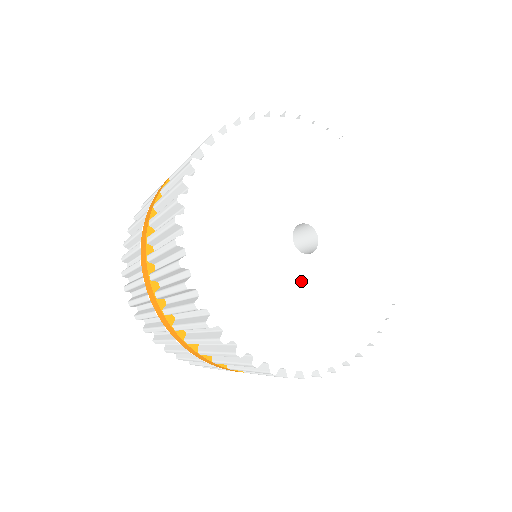
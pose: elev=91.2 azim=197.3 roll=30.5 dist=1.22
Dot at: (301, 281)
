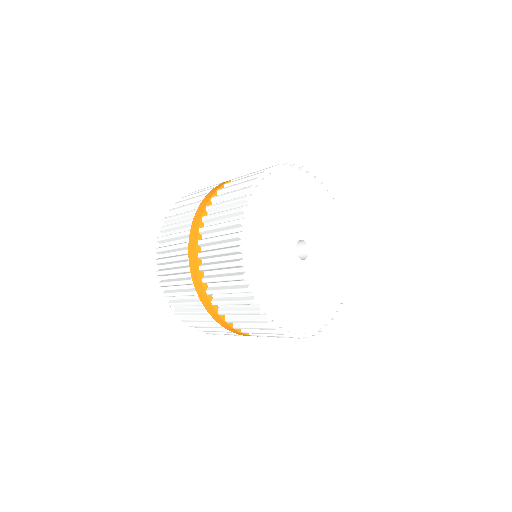
Dot at: (287, 262)
